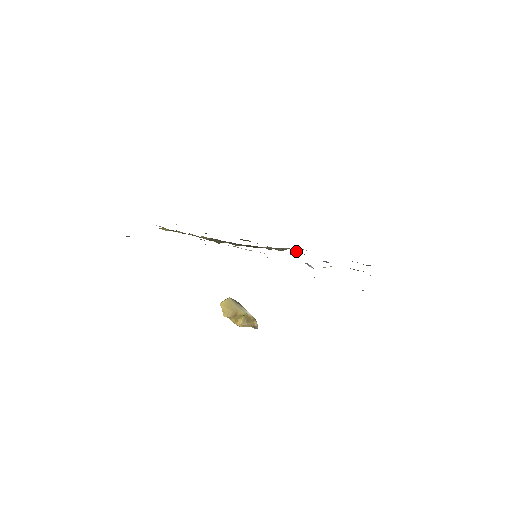
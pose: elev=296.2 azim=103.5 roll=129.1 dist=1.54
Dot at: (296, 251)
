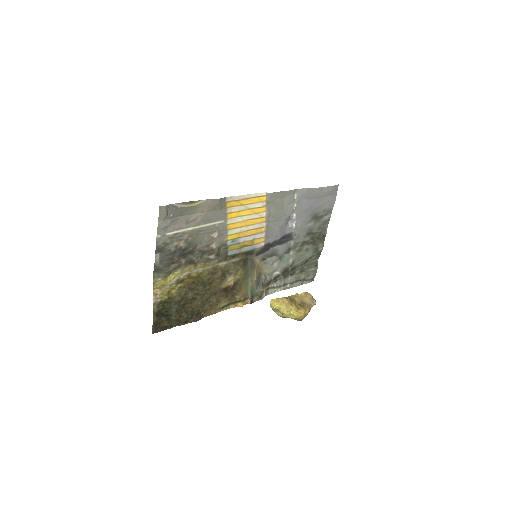
Dot at: (272, 267)
